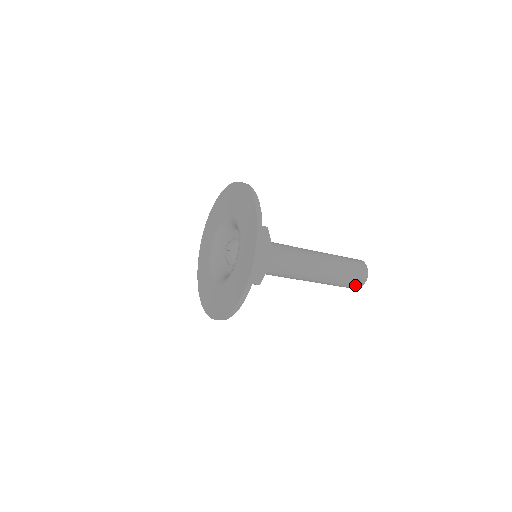
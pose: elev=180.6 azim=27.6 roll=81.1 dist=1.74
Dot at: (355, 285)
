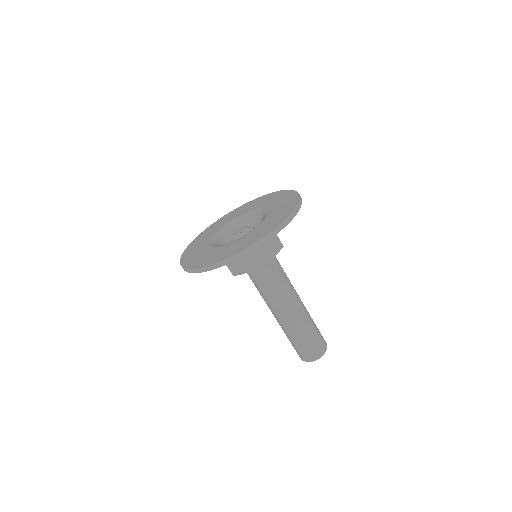
Dot at: (302, 355)
